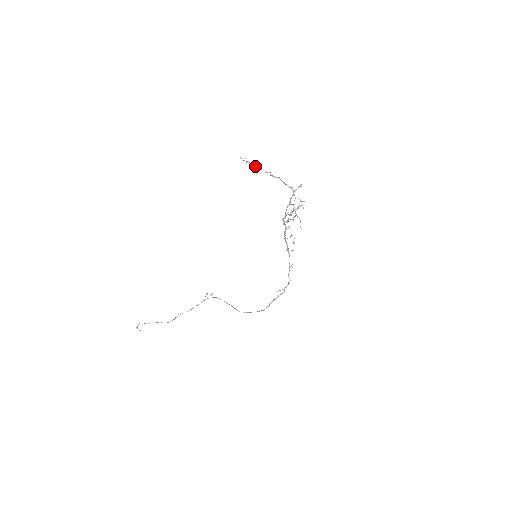
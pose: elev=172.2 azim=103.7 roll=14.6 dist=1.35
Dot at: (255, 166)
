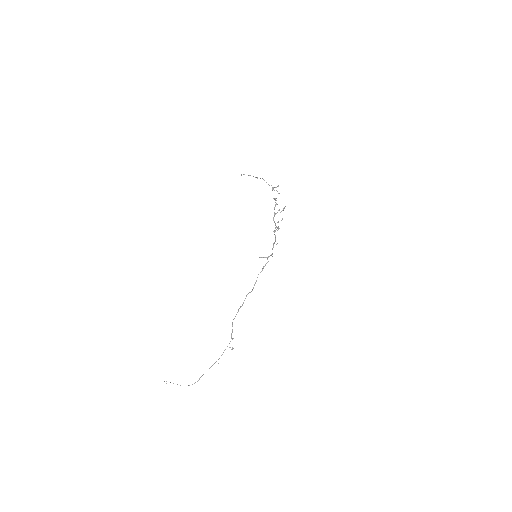
Dot at: (248, 175)
